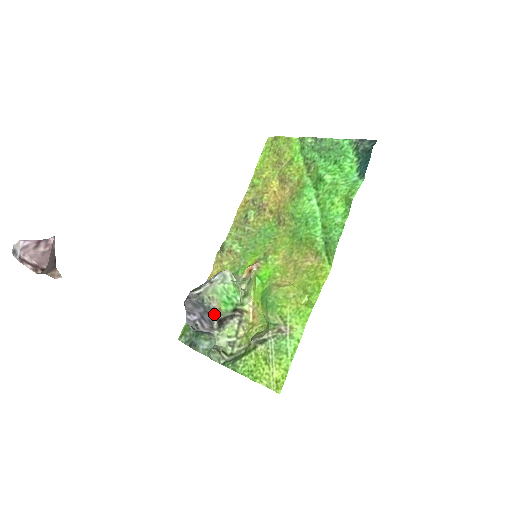
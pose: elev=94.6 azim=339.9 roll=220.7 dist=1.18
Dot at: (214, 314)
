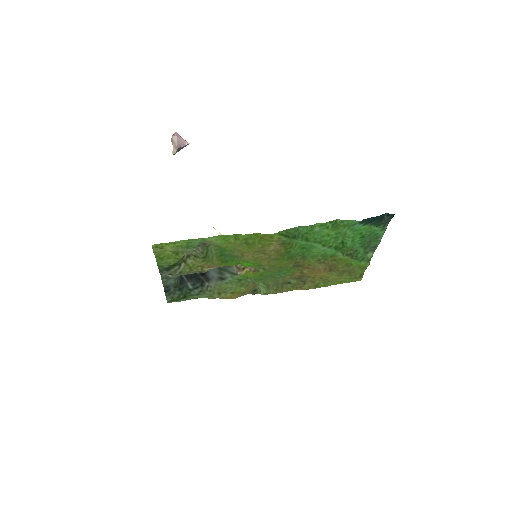
Dot at: occluded
